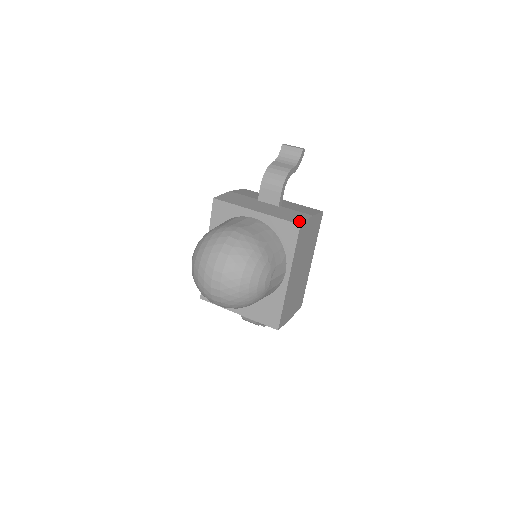
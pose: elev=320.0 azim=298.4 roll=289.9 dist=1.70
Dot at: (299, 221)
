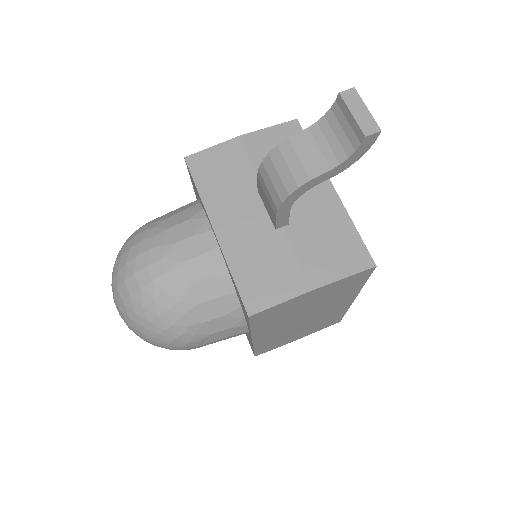
Dot at: (258, 303)
